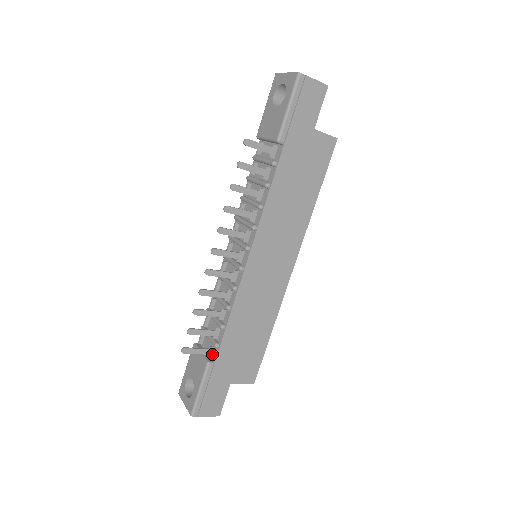
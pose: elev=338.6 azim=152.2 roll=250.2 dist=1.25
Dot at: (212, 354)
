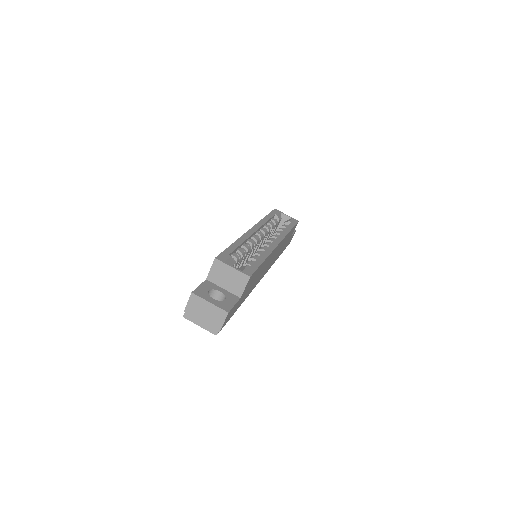
Dot at: occluded
